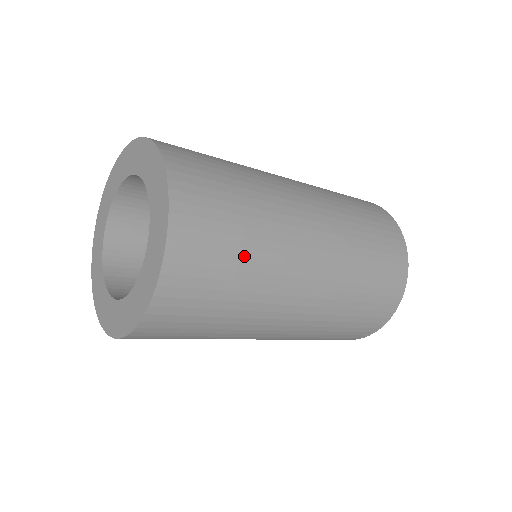
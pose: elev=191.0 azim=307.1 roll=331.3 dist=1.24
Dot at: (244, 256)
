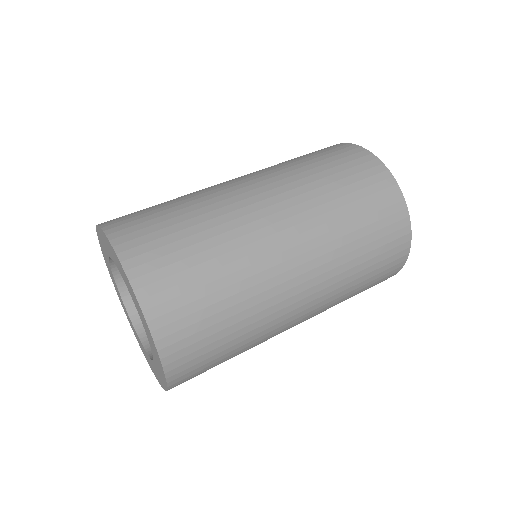
Dot at: (234, 337)
